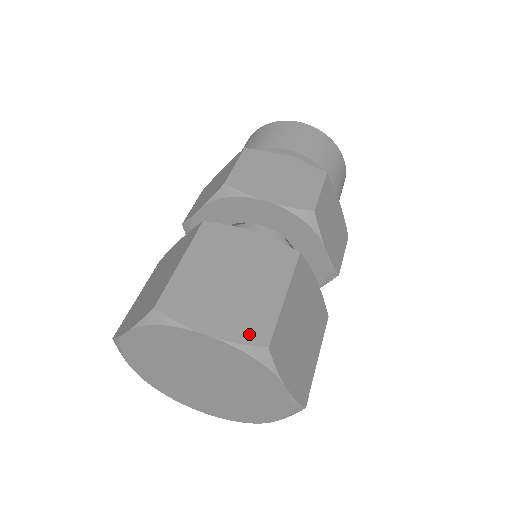
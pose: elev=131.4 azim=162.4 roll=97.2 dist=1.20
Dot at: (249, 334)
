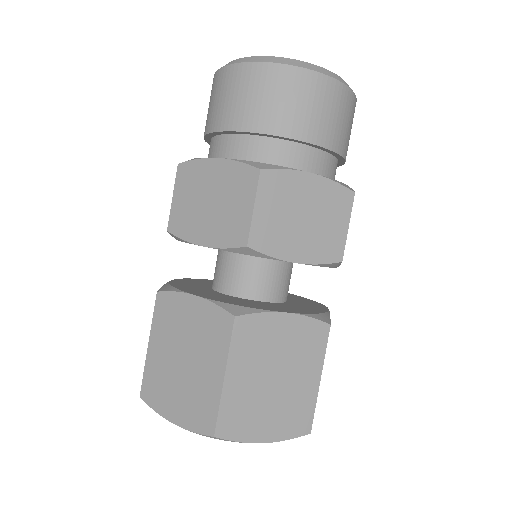
Dot at: (296, 428)
